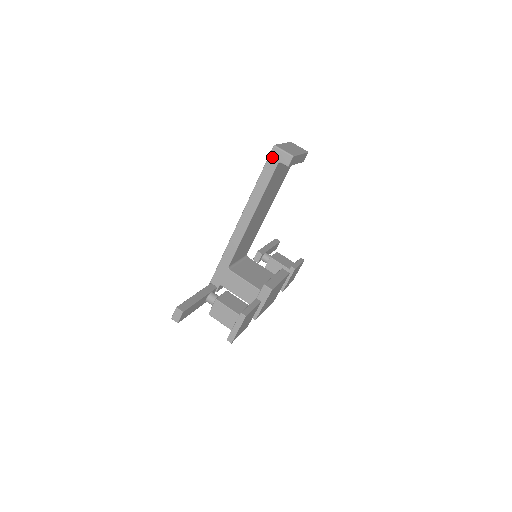
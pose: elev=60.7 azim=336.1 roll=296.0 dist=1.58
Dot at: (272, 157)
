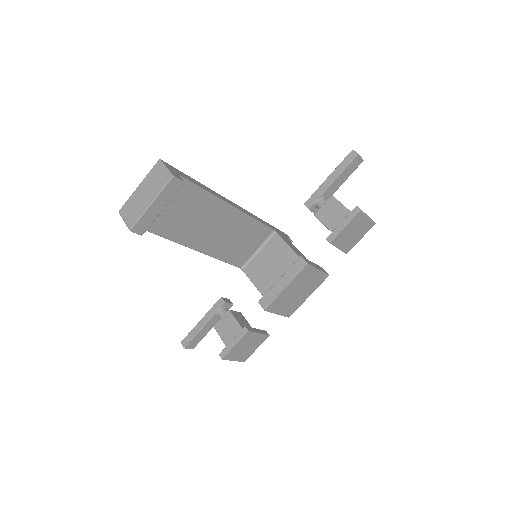
Dot at: occluded
